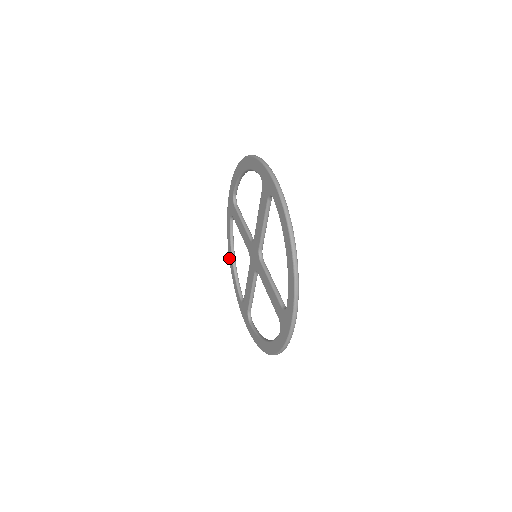
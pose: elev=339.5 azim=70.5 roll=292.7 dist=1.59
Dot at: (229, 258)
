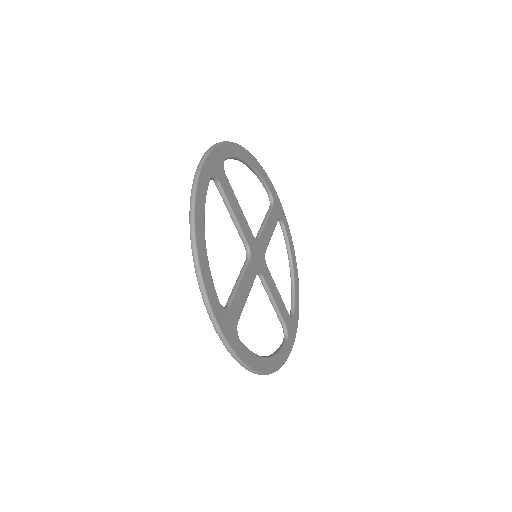
Dot at: occluded
